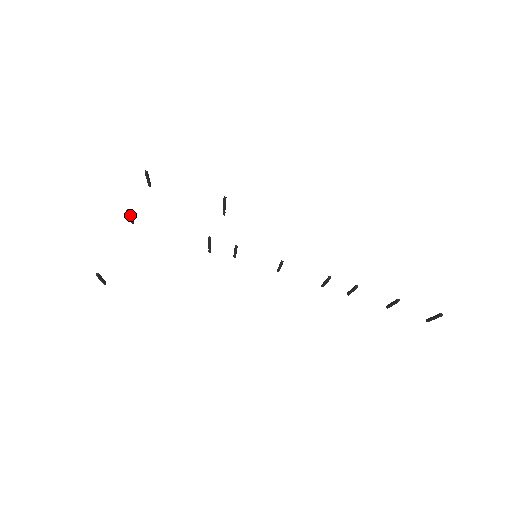
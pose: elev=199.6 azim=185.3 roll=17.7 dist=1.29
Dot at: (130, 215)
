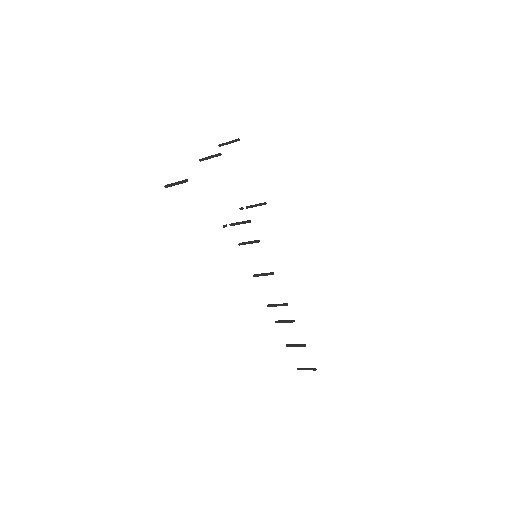
Dot at: occluded
